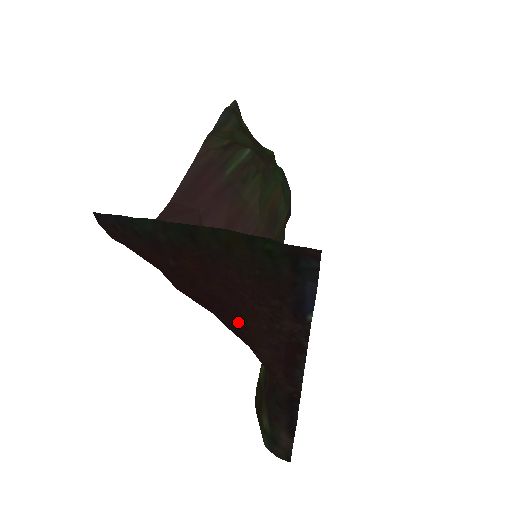
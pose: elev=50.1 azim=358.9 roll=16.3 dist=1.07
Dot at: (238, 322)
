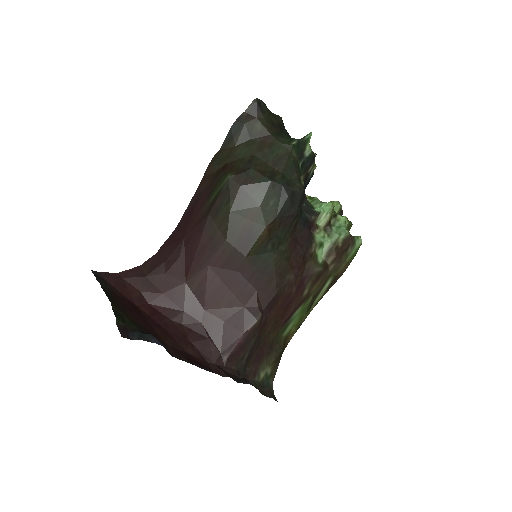
Dot at: (168, 333)
